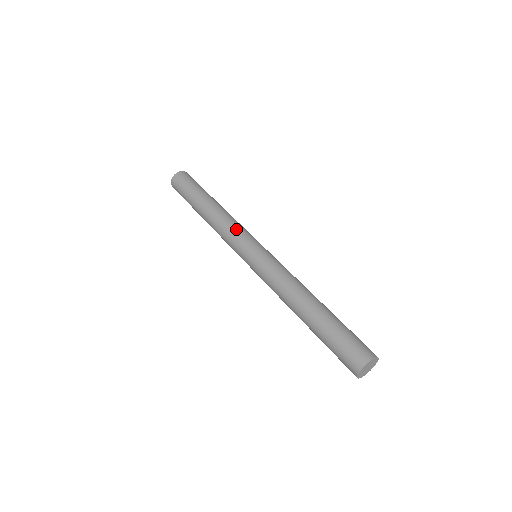
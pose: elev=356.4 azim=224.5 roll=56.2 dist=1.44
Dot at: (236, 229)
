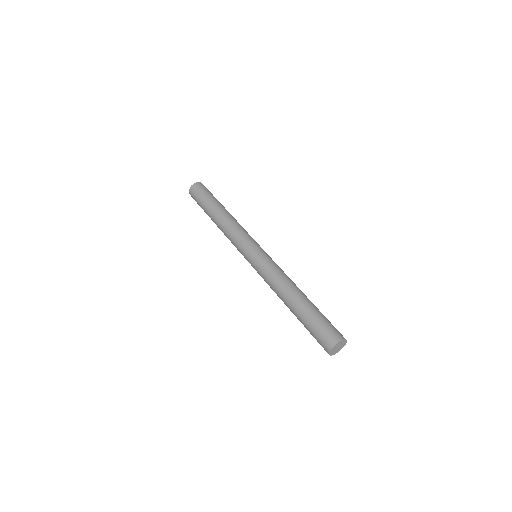
Dot at: occluded
